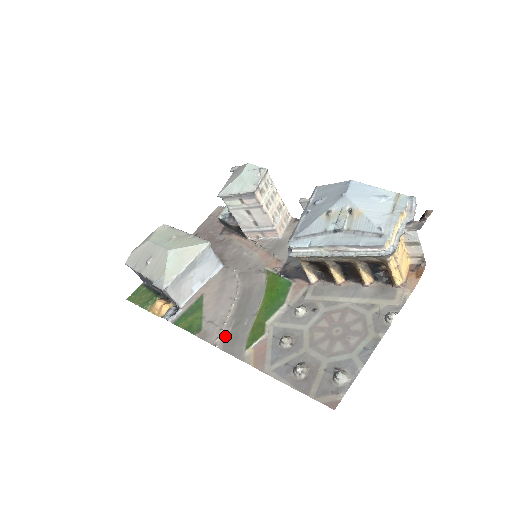
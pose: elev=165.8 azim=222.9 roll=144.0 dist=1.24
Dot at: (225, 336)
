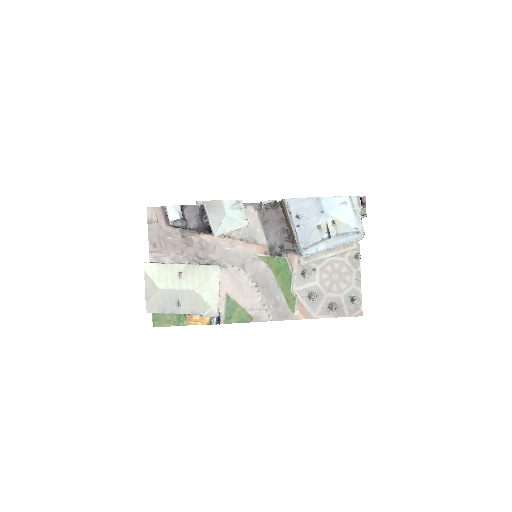
Dot at: (272, 312)
